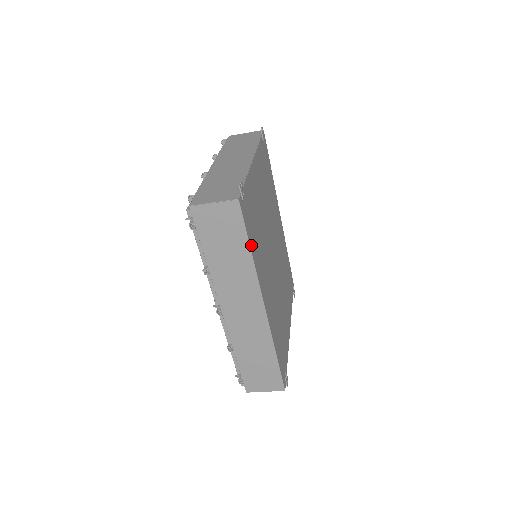
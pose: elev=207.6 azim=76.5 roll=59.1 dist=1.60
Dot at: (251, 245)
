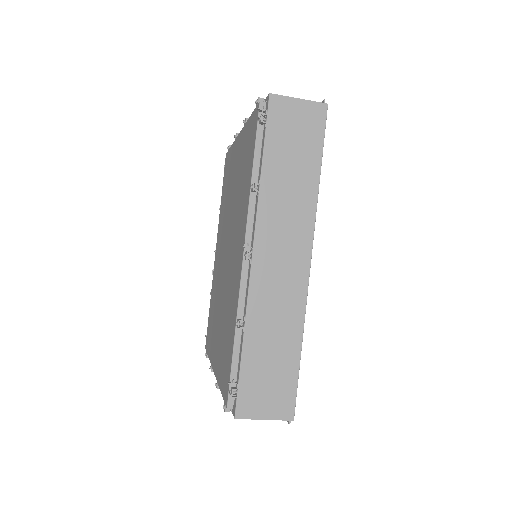
Dot at: (318, 171)
